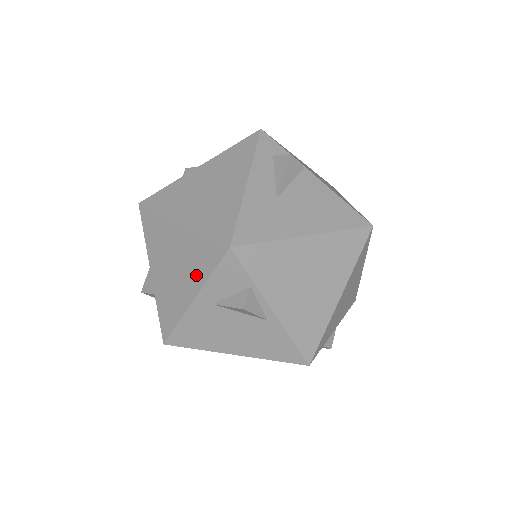
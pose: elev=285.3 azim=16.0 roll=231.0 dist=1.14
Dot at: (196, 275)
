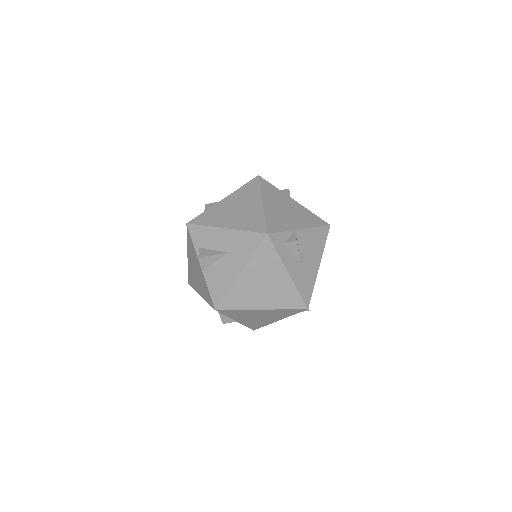
Dot at: (281, 317)
